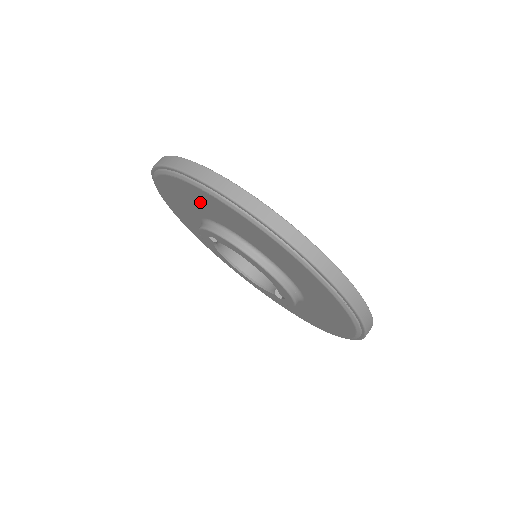
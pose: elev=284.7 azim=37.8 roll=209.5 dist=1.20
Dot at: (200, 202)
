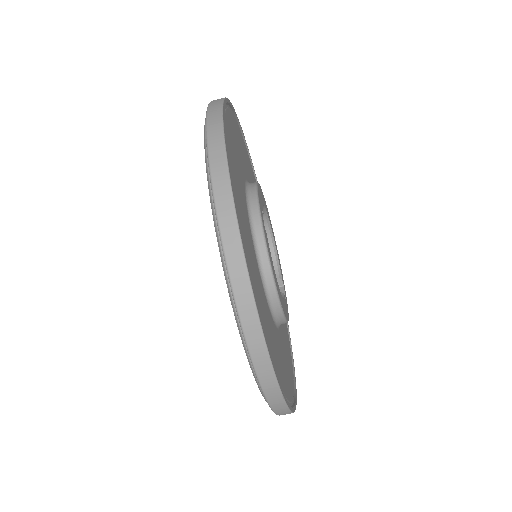
Dot at: occluded
